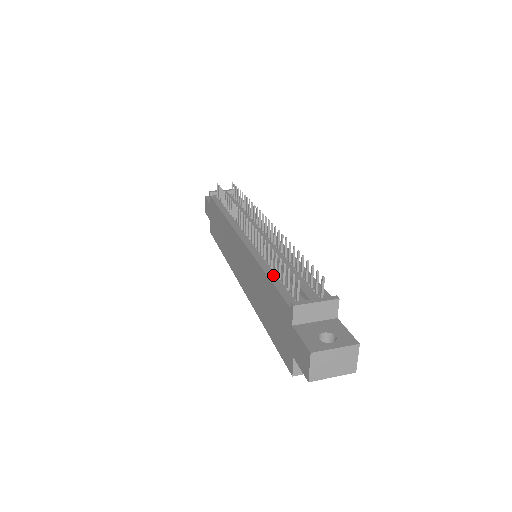
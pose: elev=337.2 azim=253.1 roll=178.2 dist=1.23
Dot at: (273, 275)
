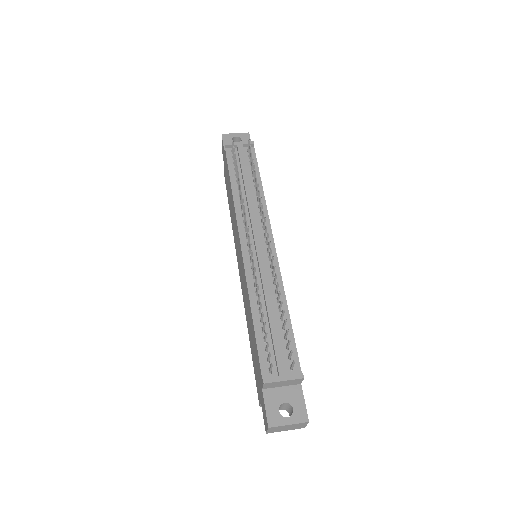
Dot at: (258, 324)
